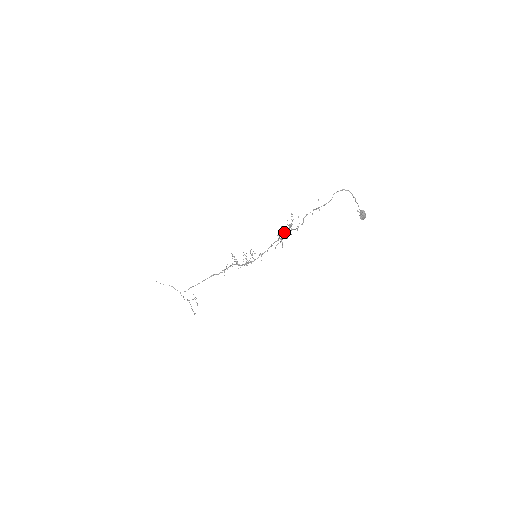
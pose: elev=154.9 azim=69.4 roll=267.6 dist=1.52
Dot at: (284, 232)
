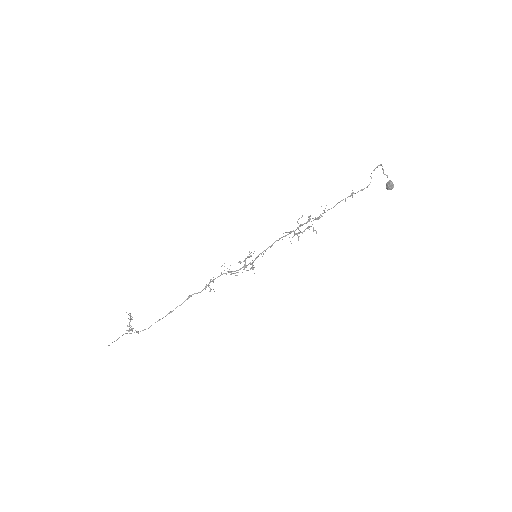
Dot at: occluded
